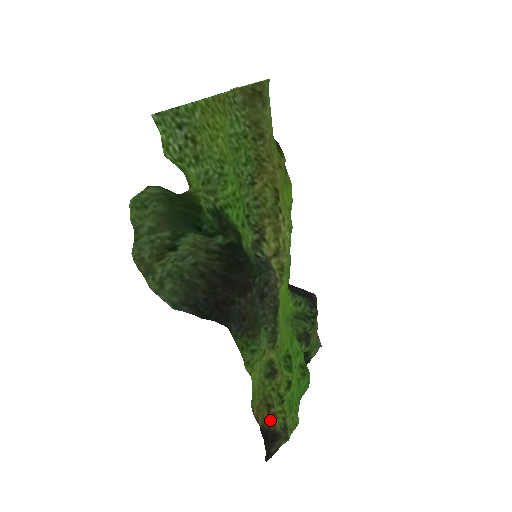
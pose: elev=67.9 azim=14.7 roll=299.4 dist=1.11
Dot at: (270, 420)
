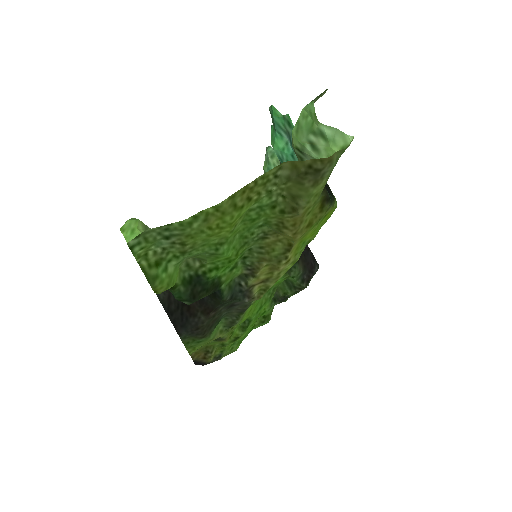
Dot at: (204, 359)
